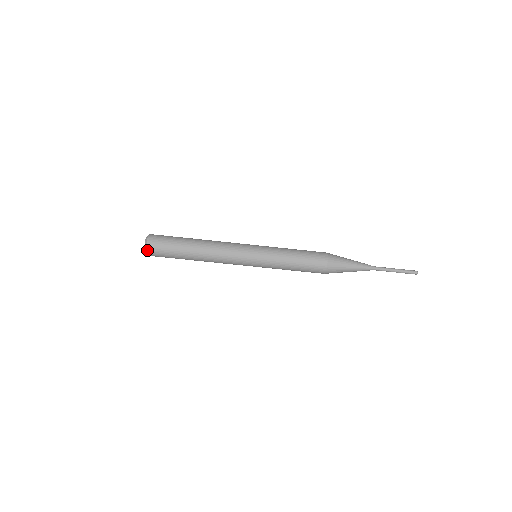
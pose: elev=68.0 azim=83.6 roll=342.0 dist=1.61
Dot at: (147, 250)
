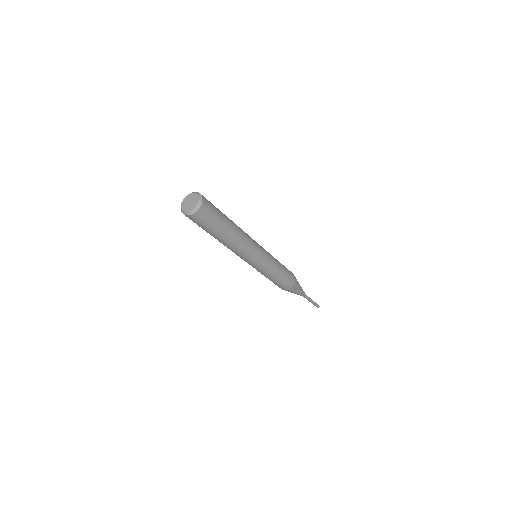
Dot at: (187, 216)
